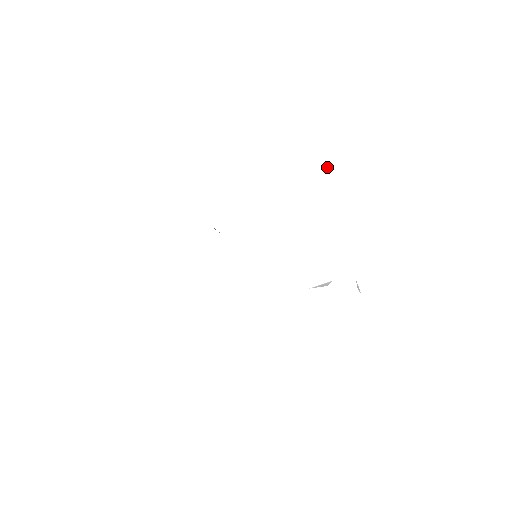
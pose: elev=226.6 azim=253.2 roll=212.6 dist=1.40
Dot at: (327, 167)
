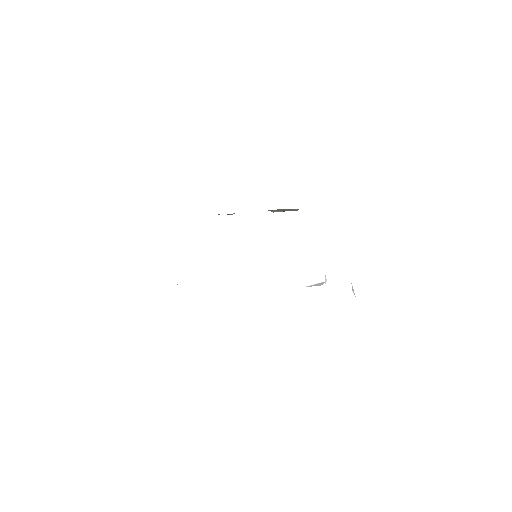
Dot at: (325, 276)
